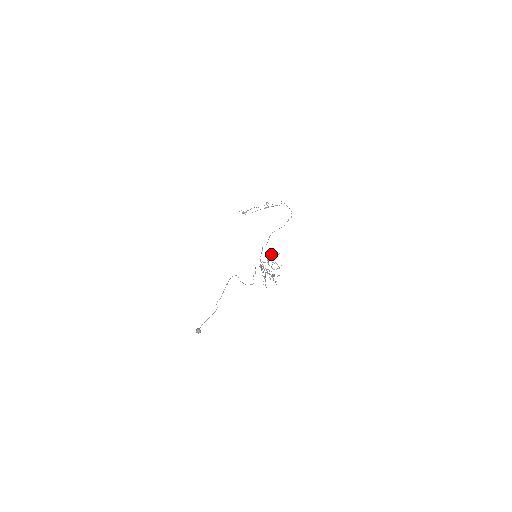
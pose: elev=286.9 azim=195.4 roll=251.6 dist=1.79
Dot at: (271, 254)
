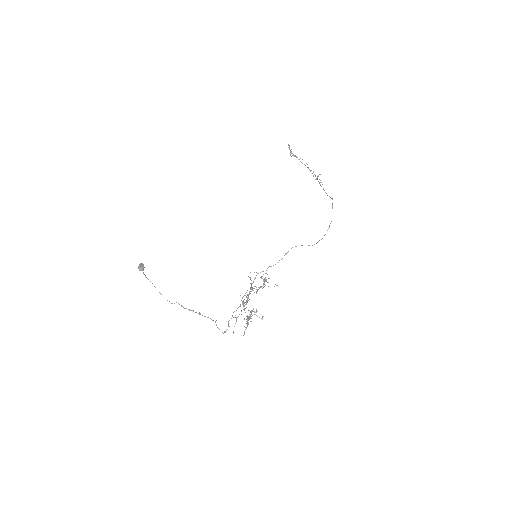
Dot at: occluded
